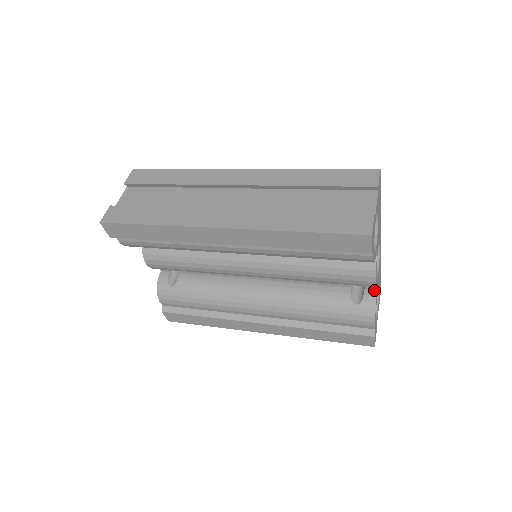
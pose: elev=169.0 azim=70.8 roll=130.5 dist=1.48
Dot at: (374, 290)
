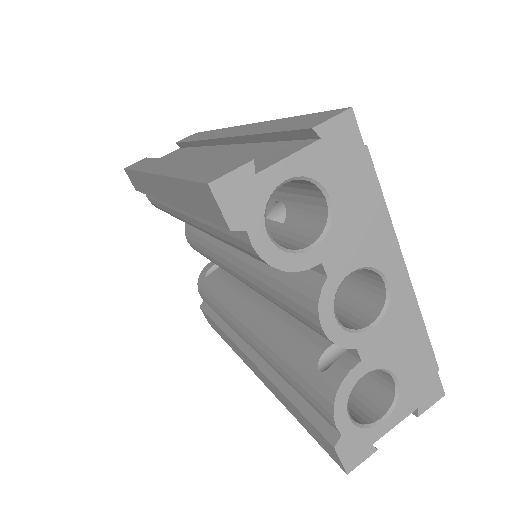
Dot at: (356, 359)
